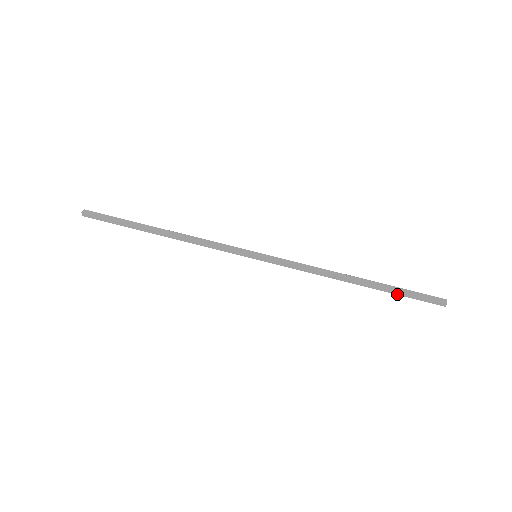
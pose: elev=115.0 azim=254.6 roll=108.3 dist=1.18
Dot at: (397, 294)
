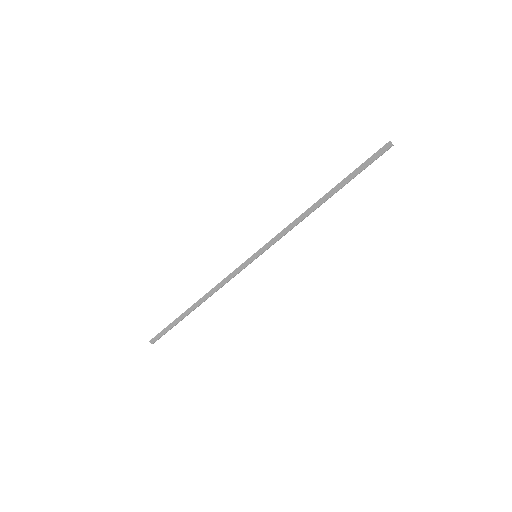
Dot at: occluded
